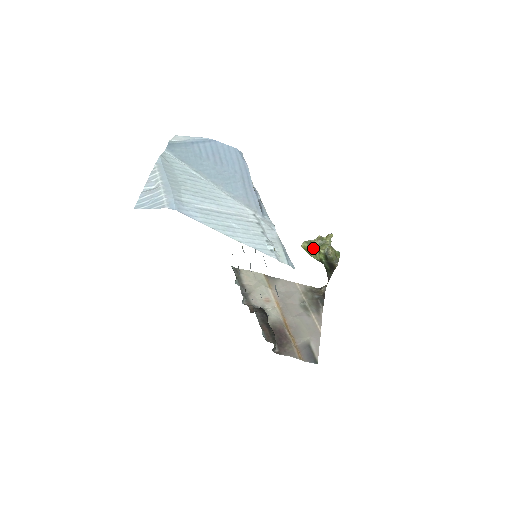
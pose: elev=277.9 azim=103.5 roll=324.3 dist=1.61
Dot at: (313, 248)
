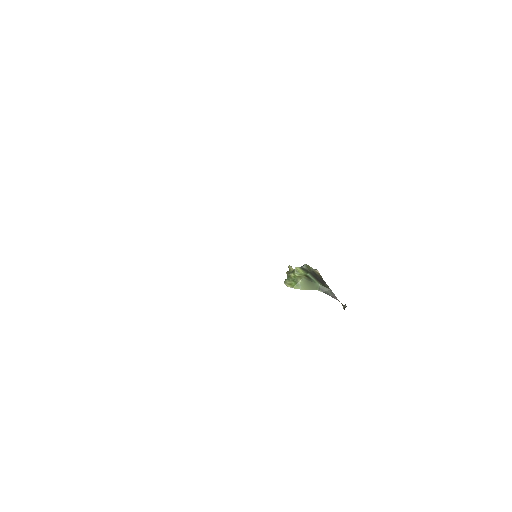
Dot at: (292, 276)
